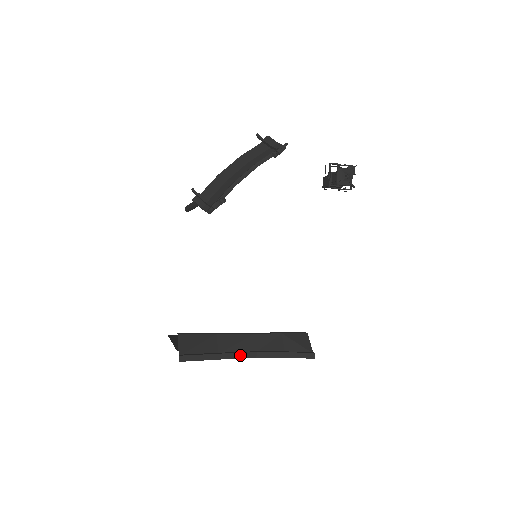
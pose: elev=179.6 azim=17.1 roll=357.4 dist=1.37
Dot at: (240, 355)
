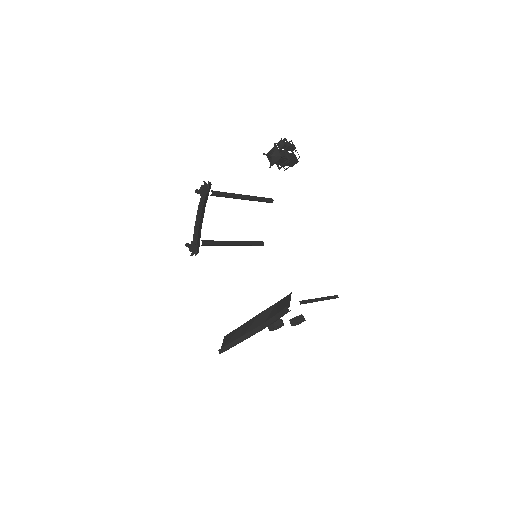
Dot at: (251, 333)
